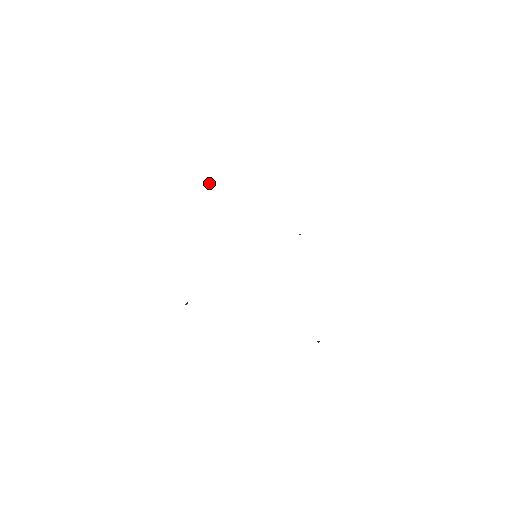
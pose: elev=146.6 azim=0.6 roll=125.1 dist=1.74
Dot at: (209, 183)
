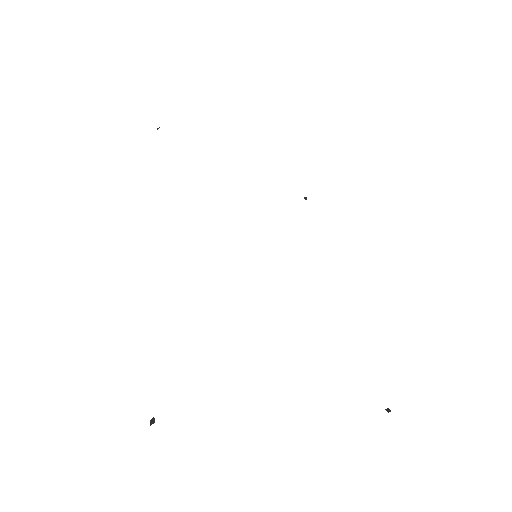
Dot at: (158, 128)
